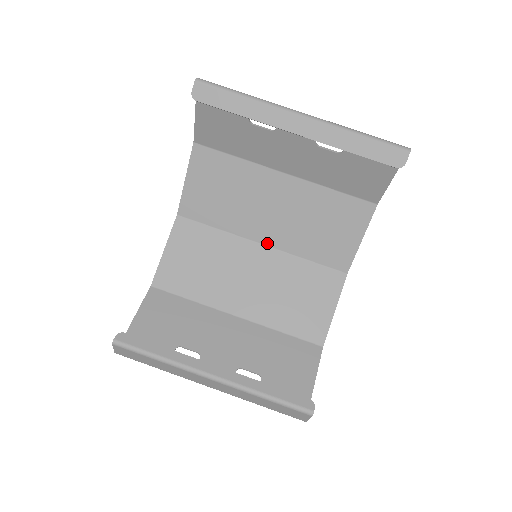
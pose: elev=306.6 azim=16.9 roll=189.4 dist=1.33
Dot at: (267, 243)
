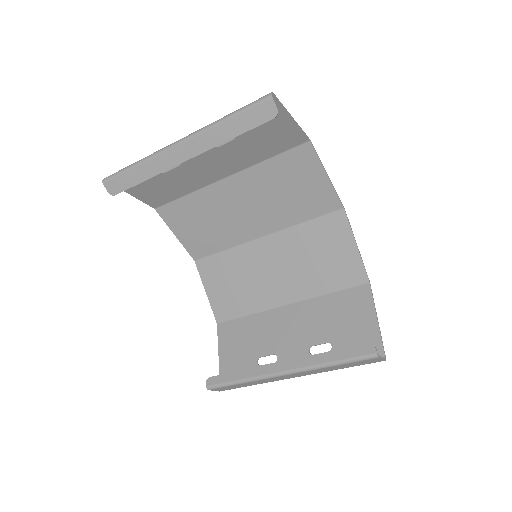
Dot at: (266, 233)
